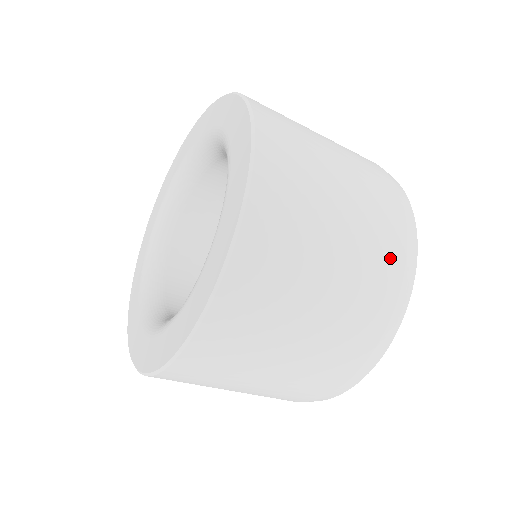
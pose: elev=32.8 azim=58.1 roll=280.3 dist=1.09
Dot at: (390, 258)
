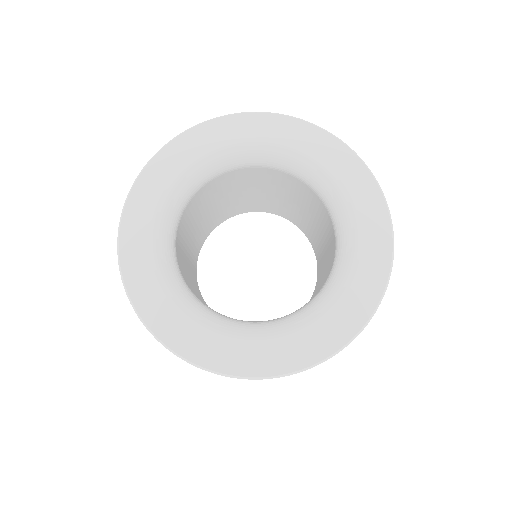
Dot at: occluded
